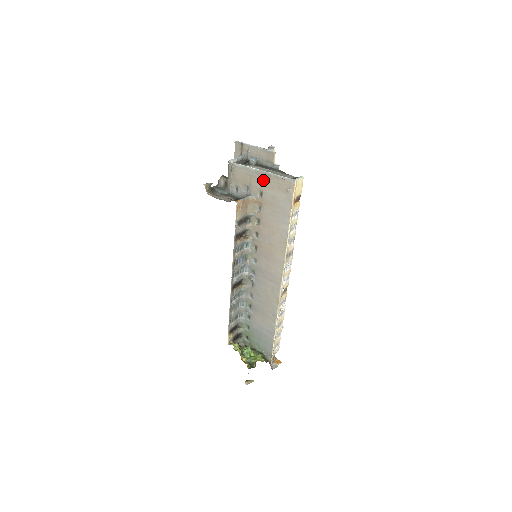
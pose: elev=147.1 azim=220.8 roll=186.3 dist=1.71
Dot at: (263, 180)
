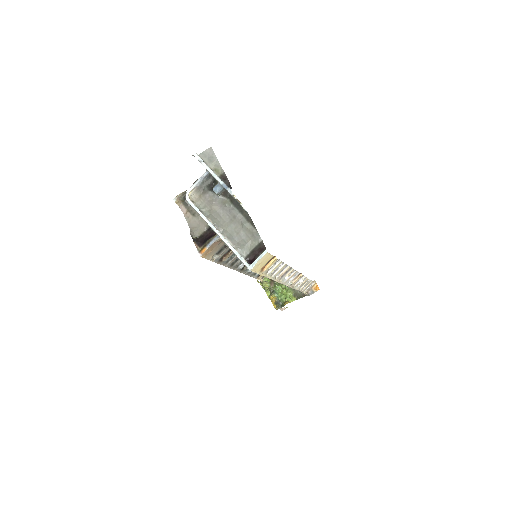
Dot at: occluded
